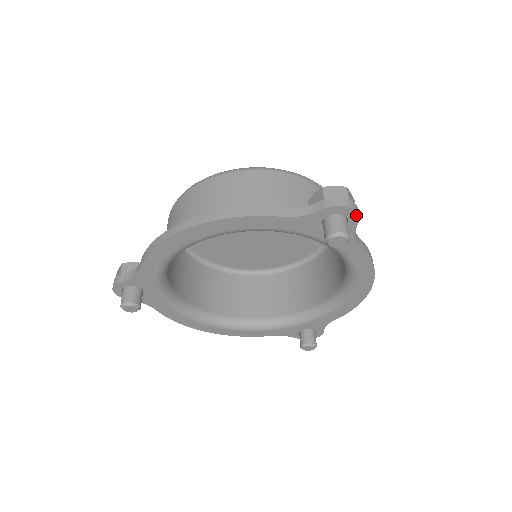
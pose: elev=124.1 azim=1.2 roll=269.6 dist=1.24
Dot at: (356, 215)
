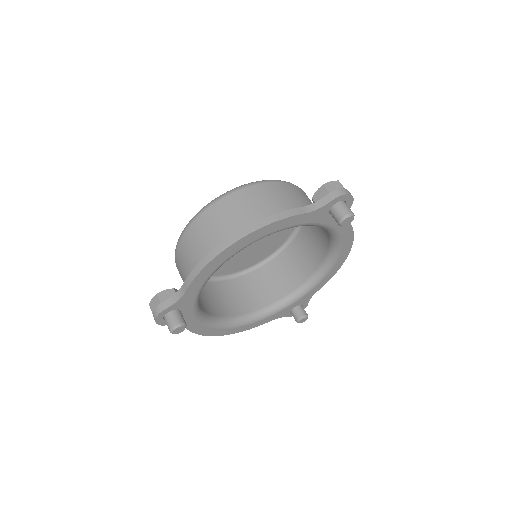
Dot at: (352, 199)
